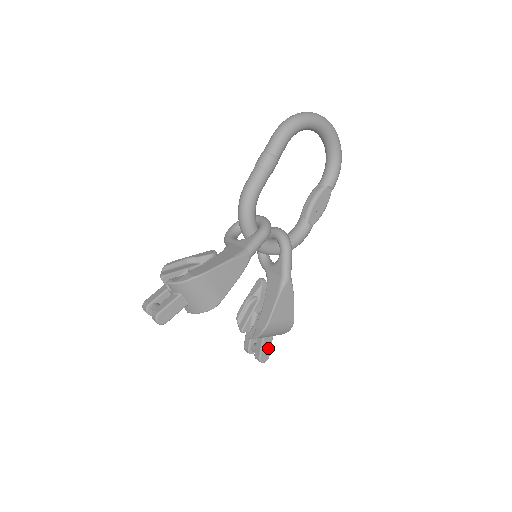
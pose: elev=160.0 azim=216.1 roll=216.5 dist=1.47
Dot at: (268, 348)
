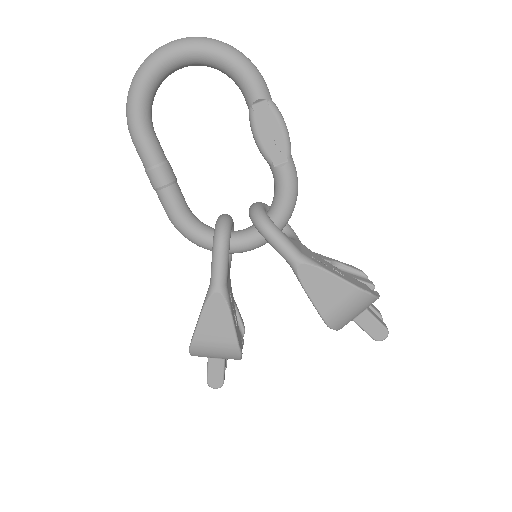
Dot at: (373, 323)
